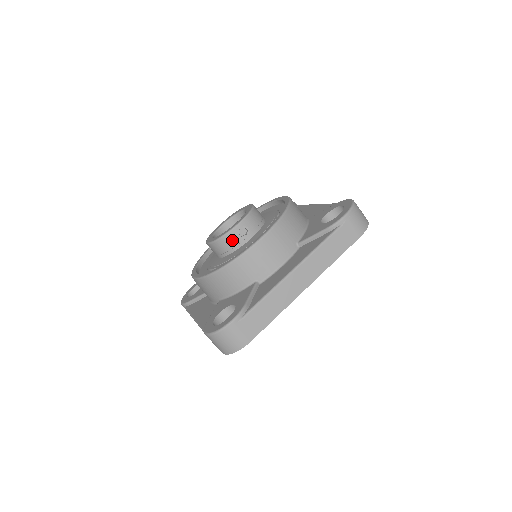
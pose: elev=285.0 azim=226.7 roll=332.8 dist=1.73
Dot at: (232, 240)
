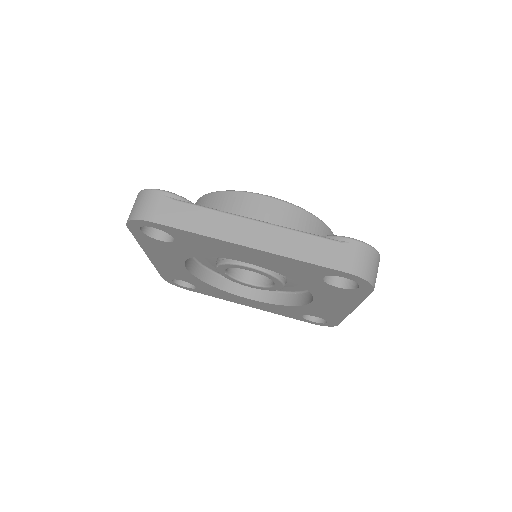
Dot at: occluded
